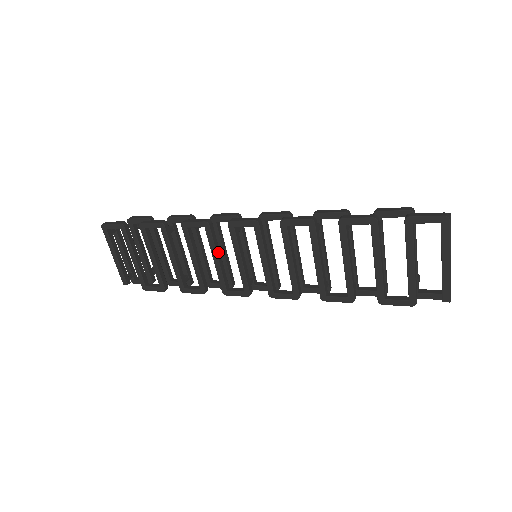
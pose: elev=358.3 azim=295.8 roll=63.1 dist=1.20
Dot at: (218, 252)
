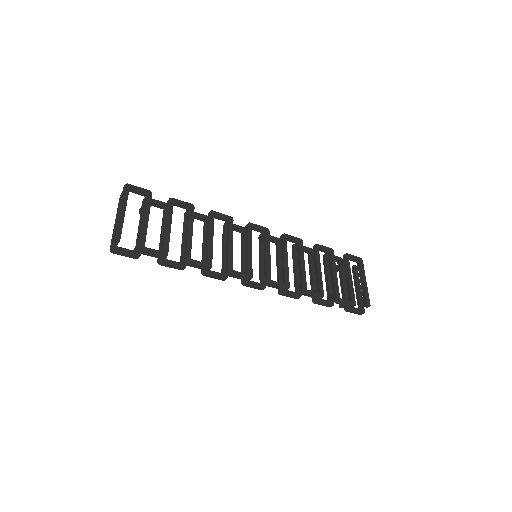
Dot at: (232, 241)
